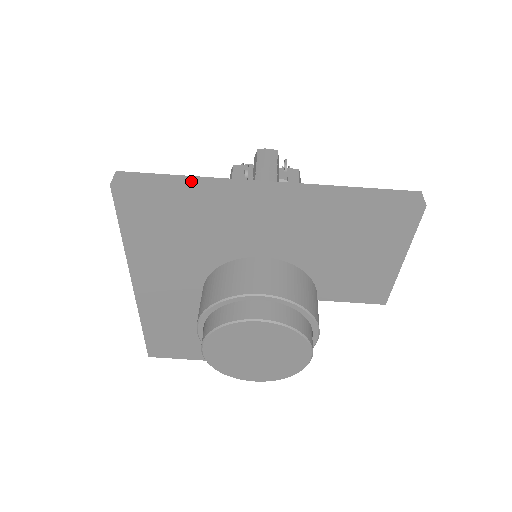
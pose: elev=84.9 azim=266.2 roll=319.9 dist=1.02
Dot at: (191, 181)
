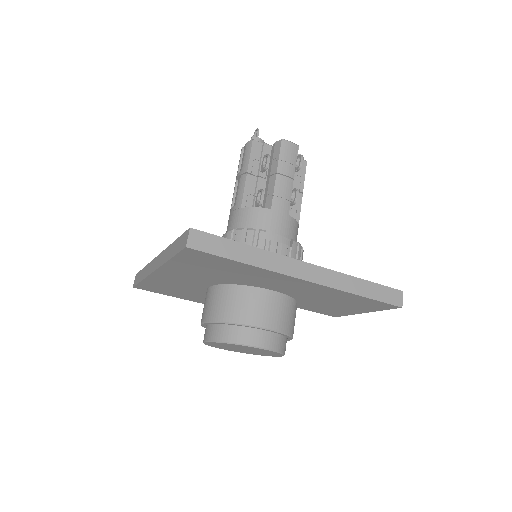
Dot at: (251, 253)
